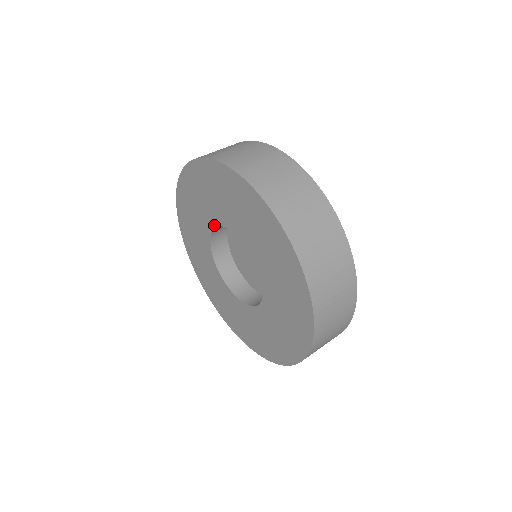
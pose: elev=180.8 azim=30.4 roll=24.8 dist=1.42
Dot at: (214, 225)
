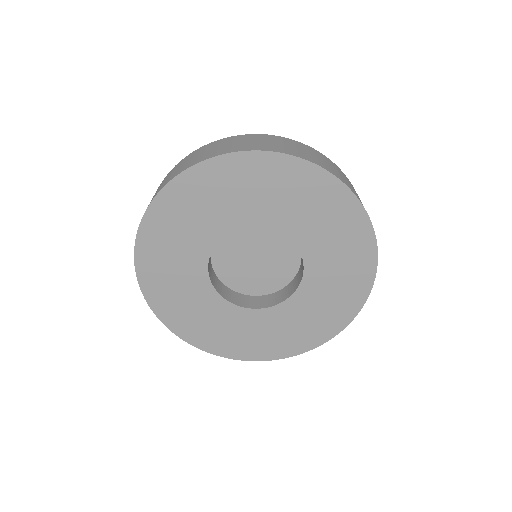
Dot at: (245, 225)
